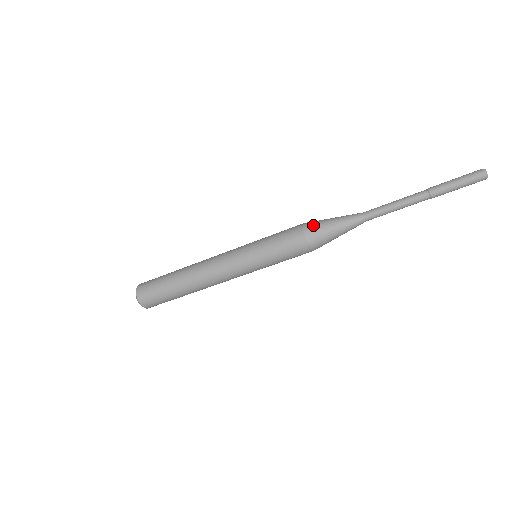
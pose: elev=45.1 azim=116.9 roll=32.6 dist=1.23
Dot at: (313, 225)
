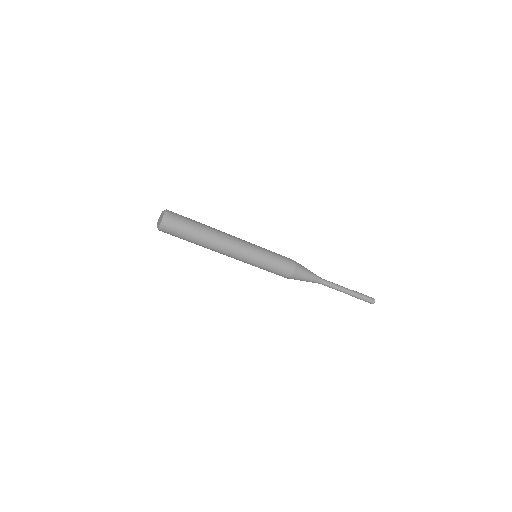
Dot at: (300, 268)
